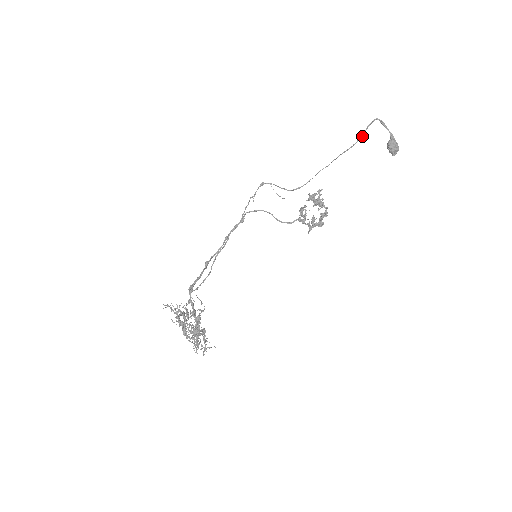
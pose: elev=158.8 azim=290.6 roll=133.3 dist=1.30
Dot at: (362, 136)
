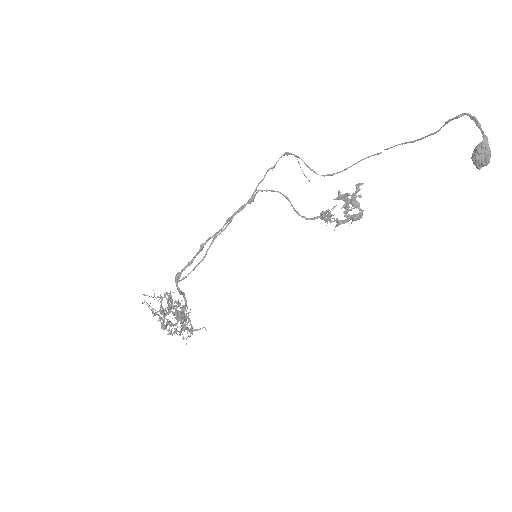
Dot at: (436, 131)
